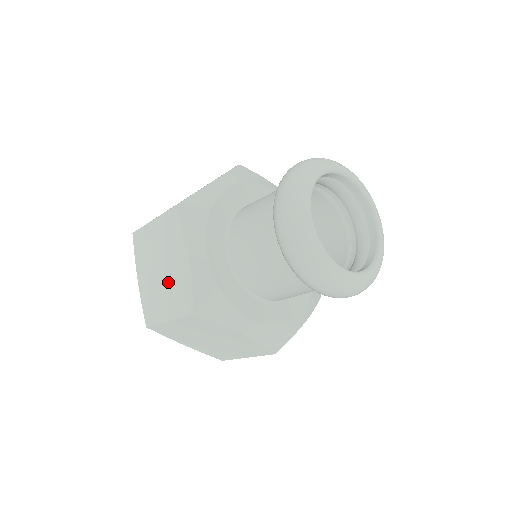
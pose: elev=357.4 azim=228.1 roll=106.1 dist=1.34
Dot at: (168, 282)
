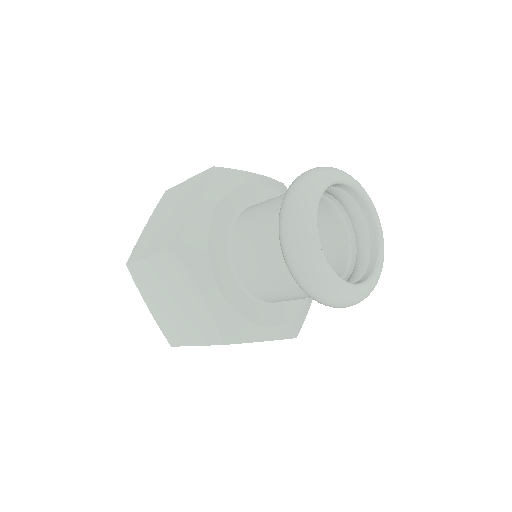
Dot at: (169, 225)
